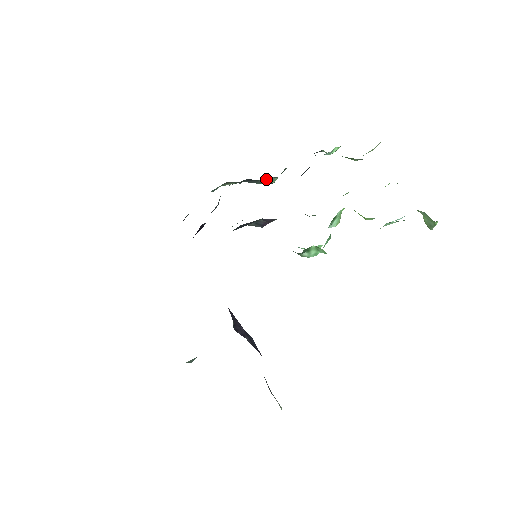
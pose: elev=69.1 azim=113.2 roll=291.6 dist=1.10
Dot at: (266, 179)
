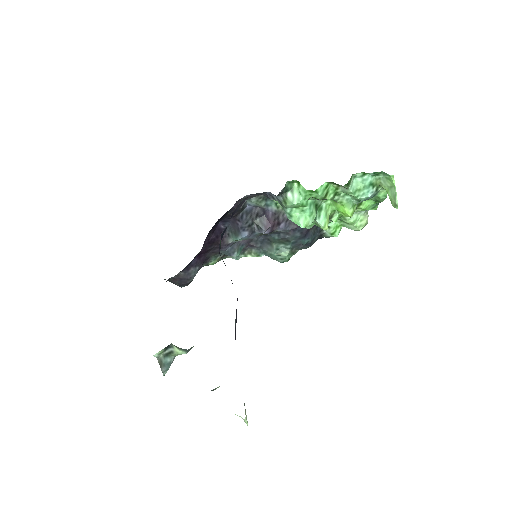
Dot at: (280, 249)
